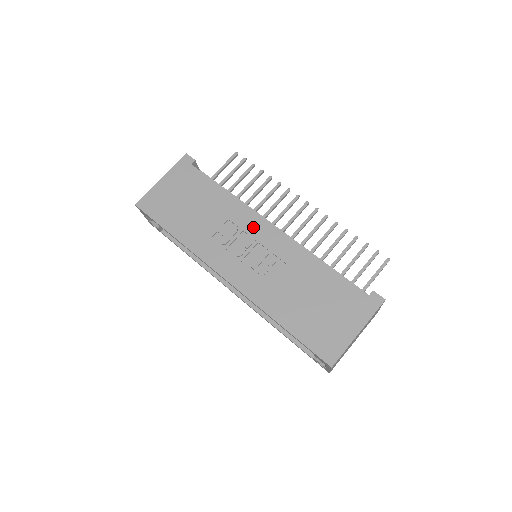
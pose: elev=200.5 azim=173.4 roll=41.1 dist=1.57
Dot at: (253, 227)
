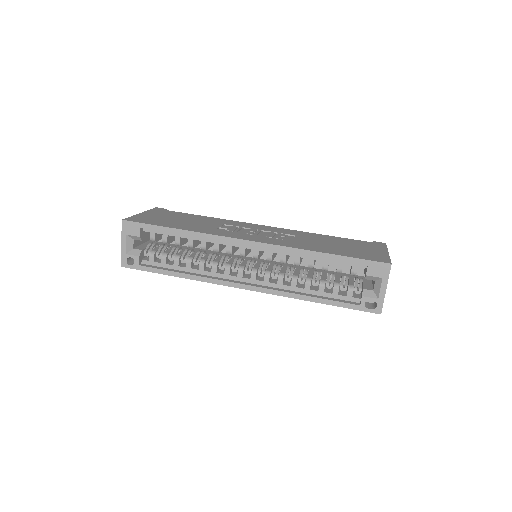
Dot at: (249, 226)
